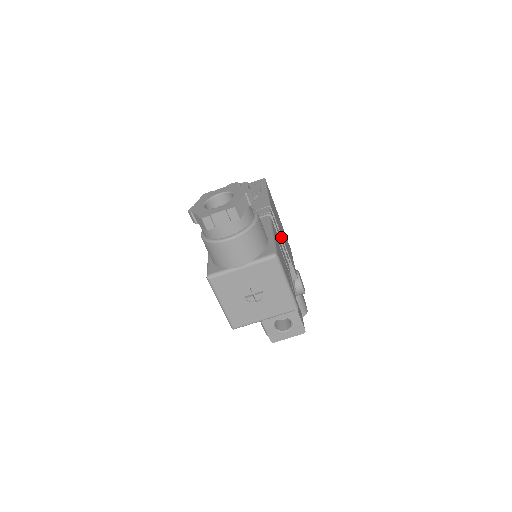
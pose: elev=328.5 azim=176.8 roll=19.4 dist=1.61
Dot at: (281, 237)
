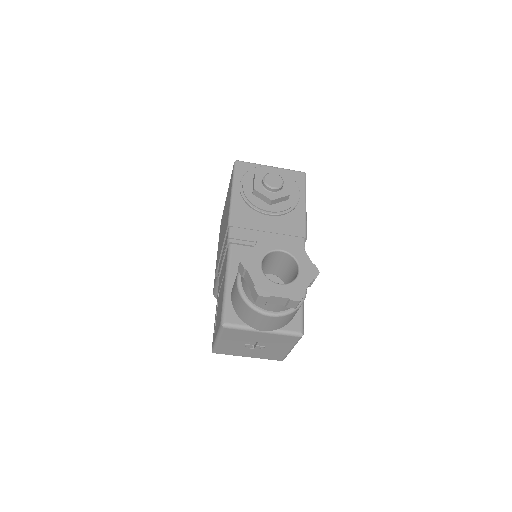
Dot at: occluded
